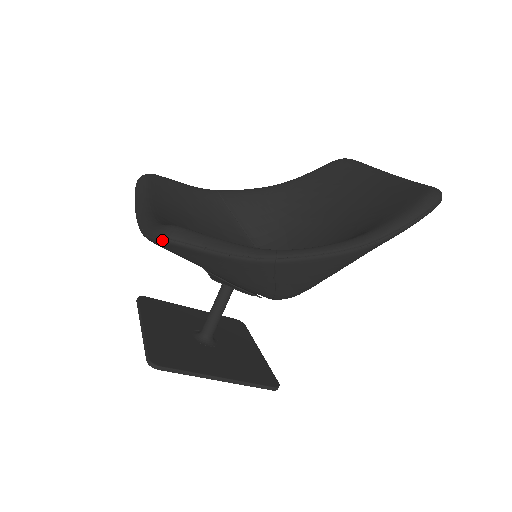
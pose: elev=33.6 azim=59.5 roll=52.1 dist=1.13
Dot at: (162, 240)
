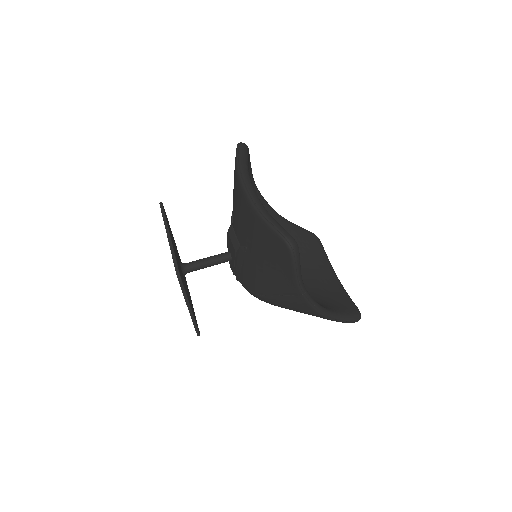
Dot at: (288, 244)
